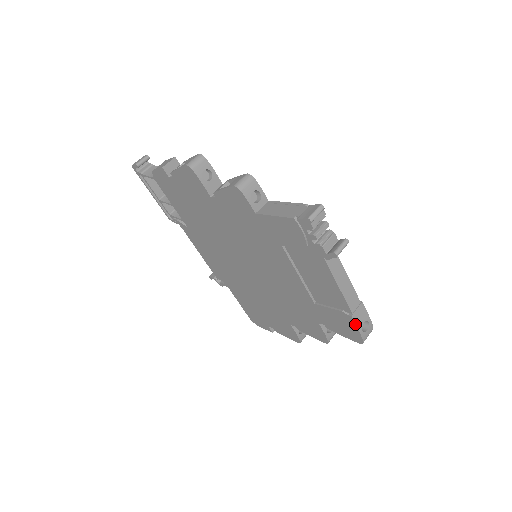
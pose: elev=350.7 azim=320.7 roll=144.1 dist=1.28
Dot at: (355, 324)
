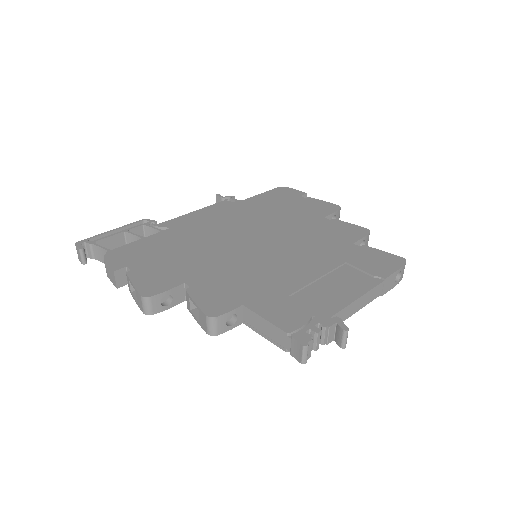
Dot at: occluded
